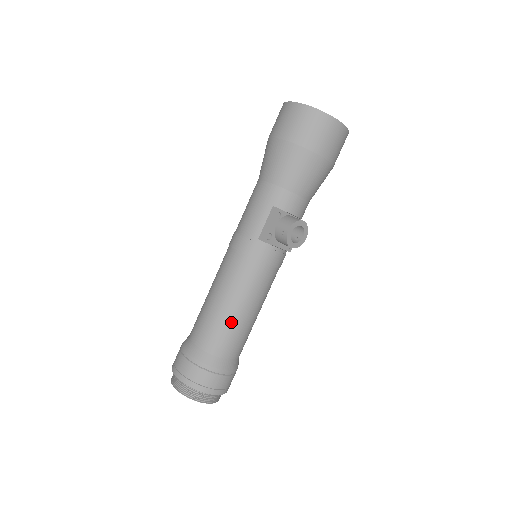
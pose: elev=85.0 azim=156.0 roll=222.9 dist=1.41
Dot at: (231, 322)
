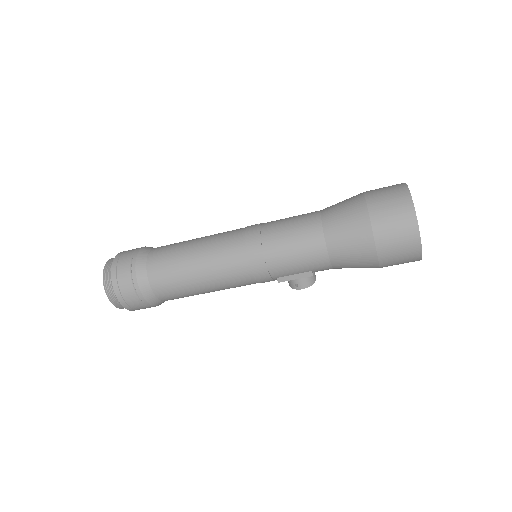
Dot at: occluded
